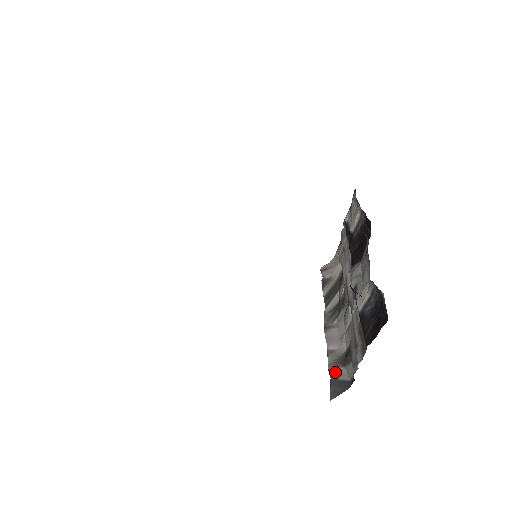
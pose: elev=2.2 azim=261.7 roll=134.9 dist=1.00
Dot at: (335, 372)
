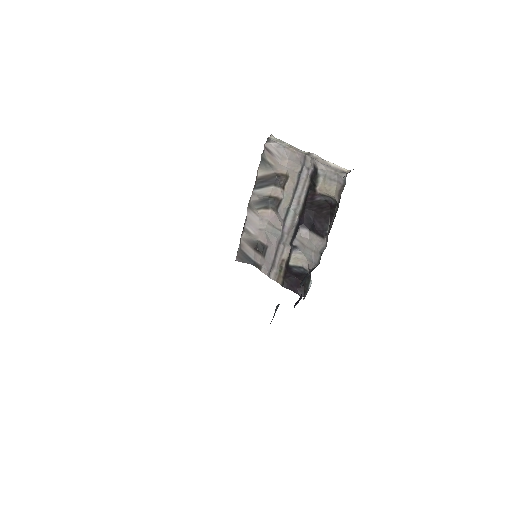
Dot at: (246, 248)
